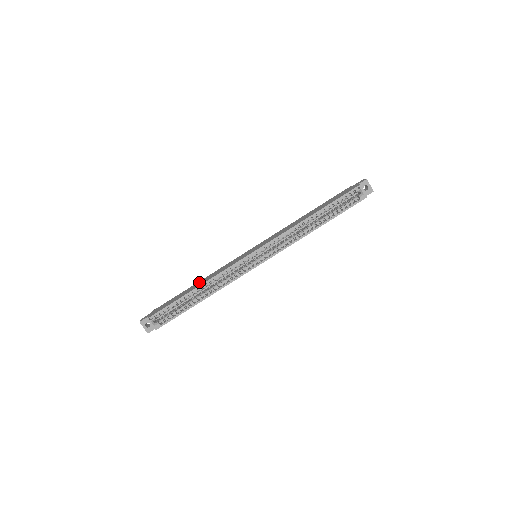
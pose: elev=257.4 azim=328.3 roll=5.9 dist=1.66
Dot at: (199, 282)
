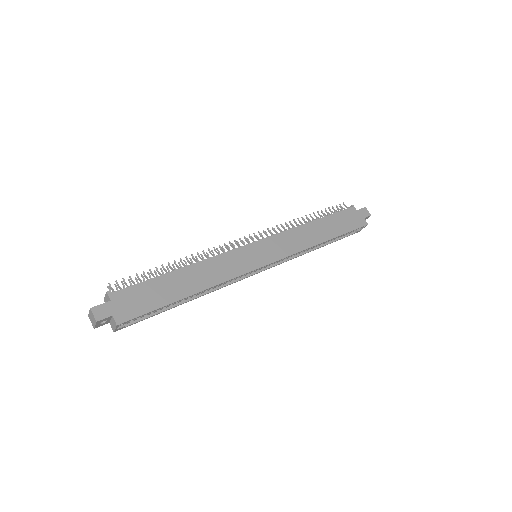
Dot at: (189, 273)
